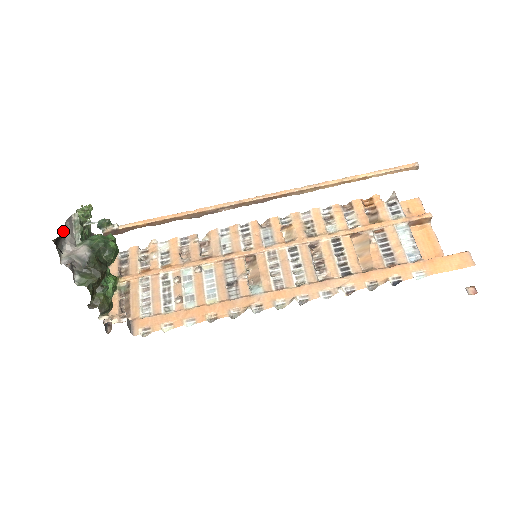
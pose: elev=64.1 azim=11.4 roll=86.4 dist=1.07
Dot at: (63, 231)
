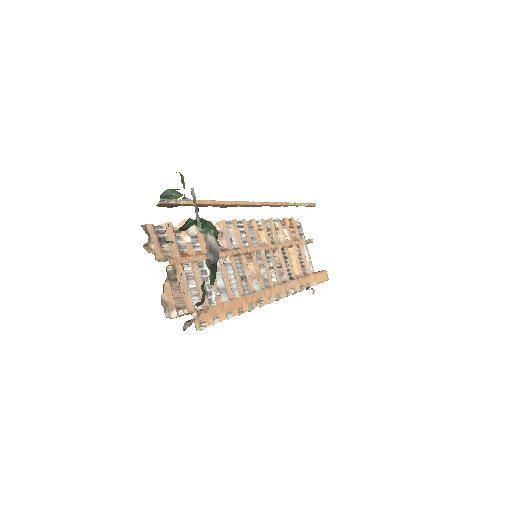
Dot at: occluded
